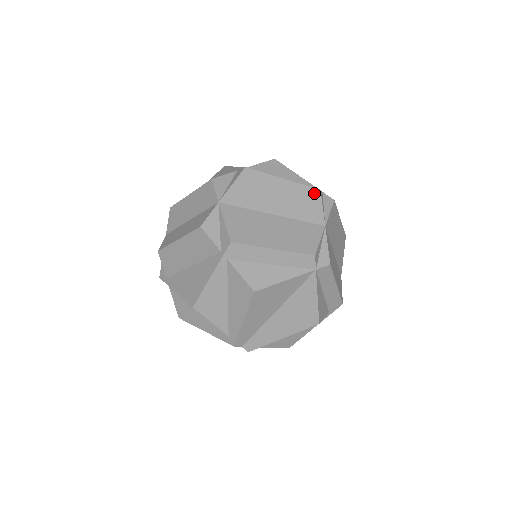
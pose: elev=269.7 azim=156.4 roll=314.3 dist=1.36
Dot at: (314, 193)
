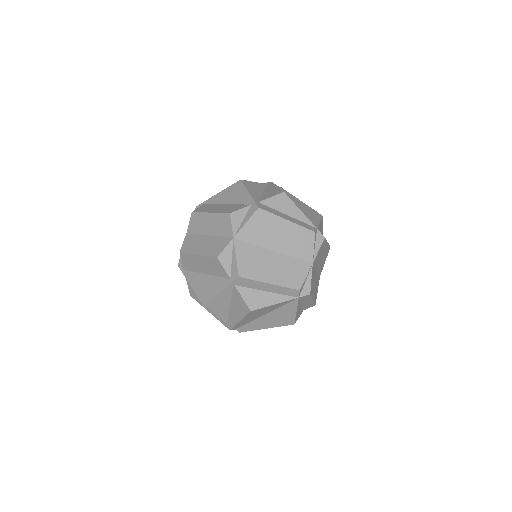
Dot at: (310, 235)
